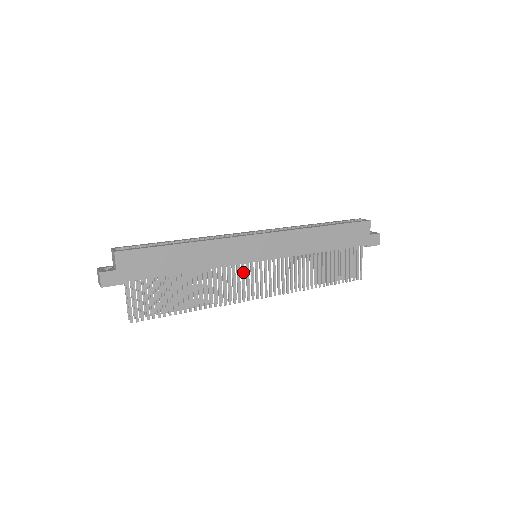
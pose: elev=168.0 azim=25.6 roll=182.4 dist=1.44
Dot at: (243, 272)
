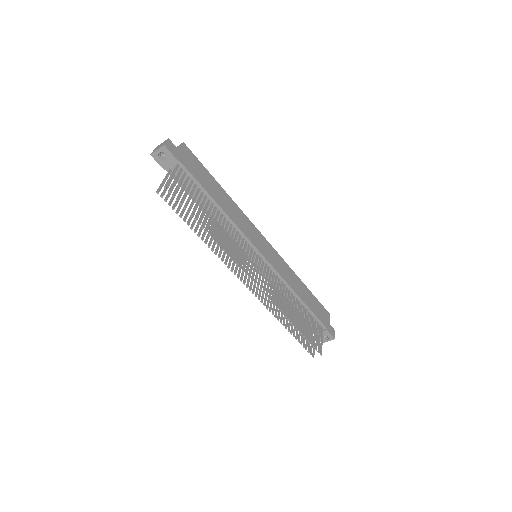
Dot at: (248, 251)
